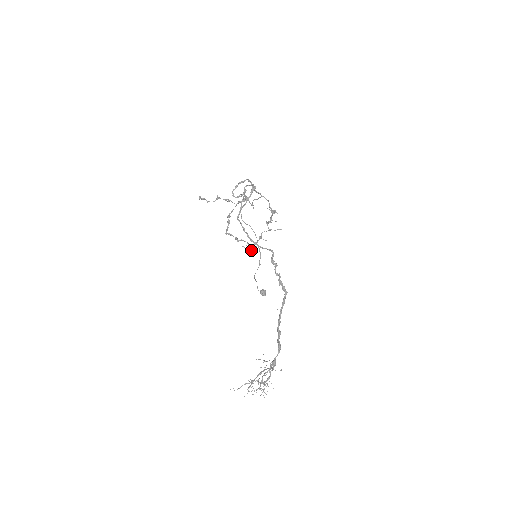
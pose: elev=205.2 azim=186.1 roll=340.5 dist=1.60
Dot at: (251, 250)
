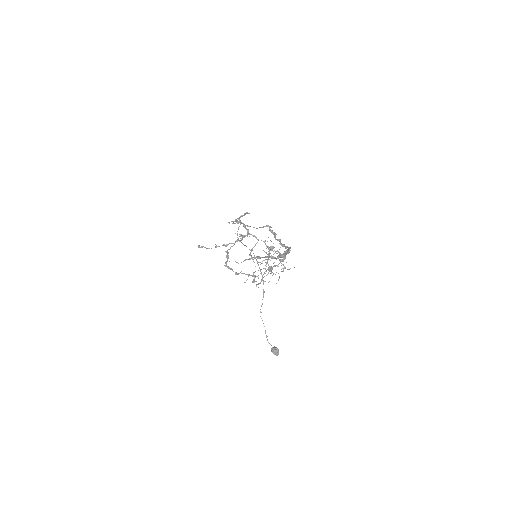
Dot at: (253, 279)
